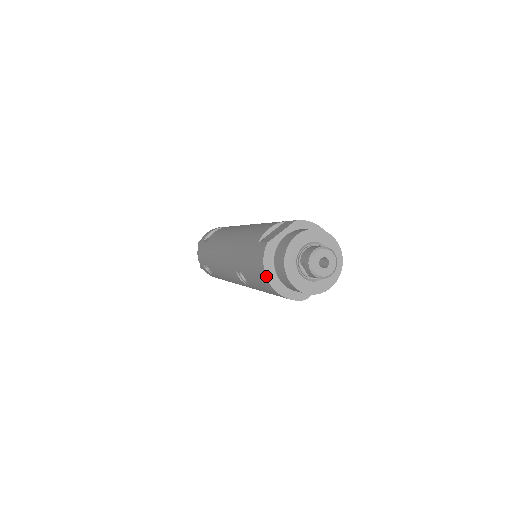
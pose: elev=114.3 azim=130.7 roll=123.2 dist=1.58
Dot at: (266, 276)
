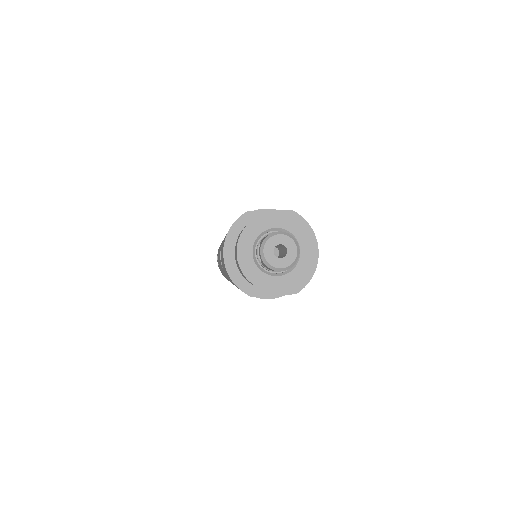
Dot at: (224, 243)
